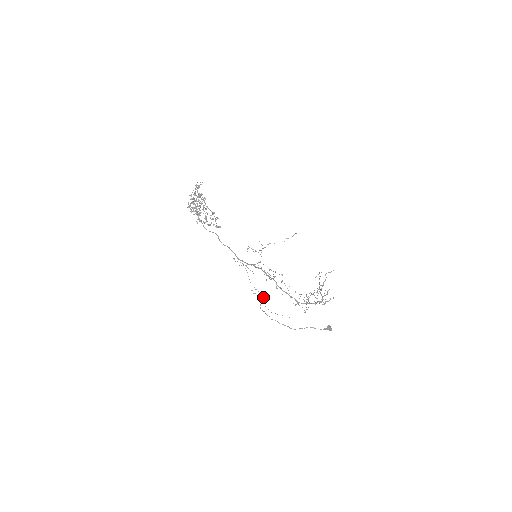
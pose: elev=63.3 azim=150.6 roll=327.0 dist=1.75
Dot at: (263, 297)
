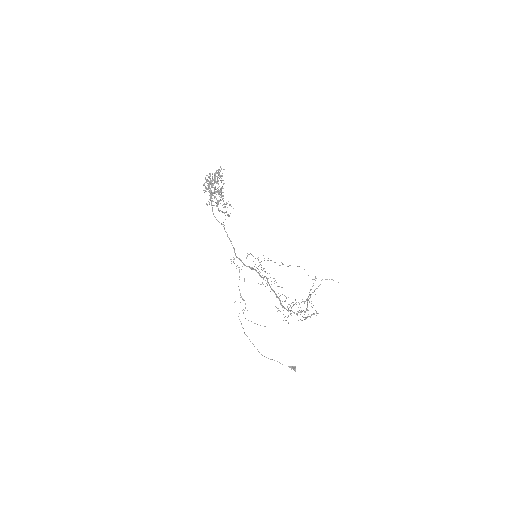
Dot at: (245, 307)
